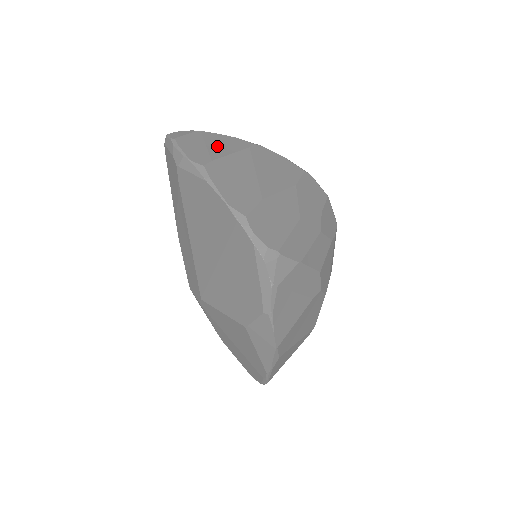
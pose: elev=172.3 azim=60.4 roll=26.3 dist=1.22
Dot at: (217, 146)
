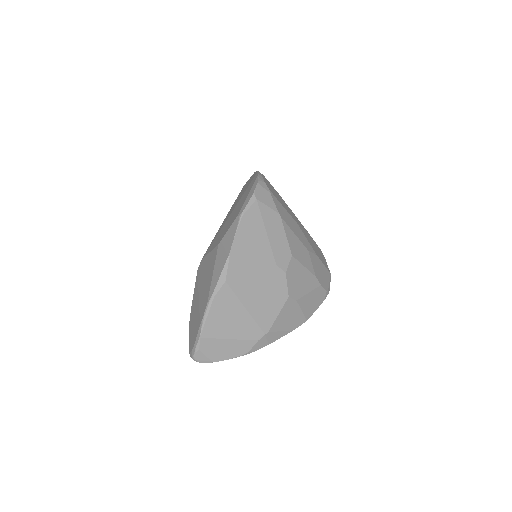
Dot at: occluded
